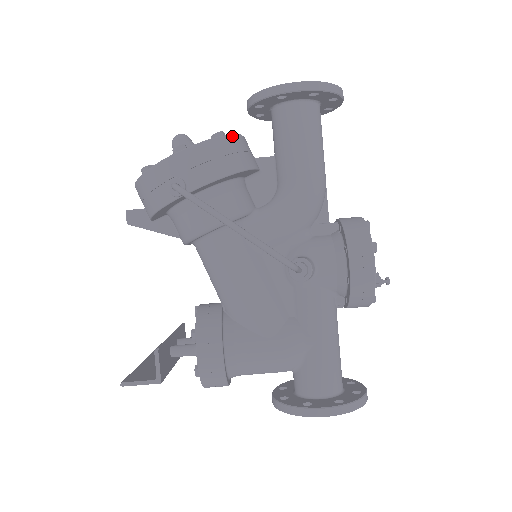
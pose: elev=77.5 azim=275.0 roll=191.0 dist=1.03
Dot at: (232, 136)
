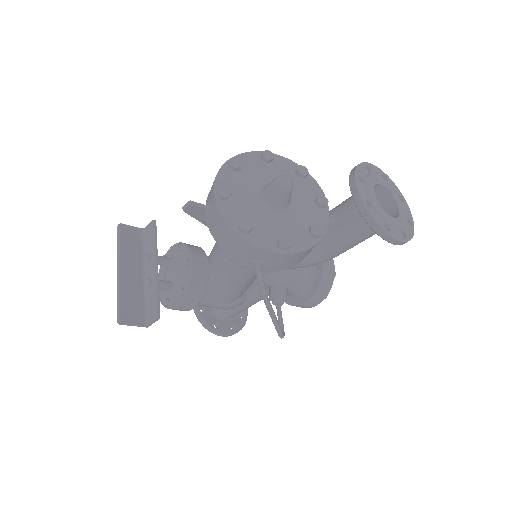
Dot at: occluded
